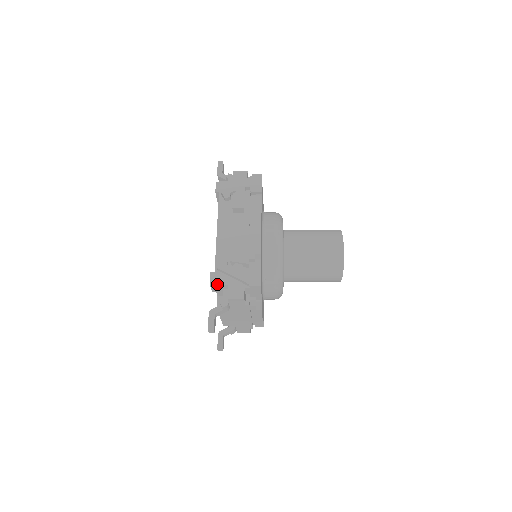
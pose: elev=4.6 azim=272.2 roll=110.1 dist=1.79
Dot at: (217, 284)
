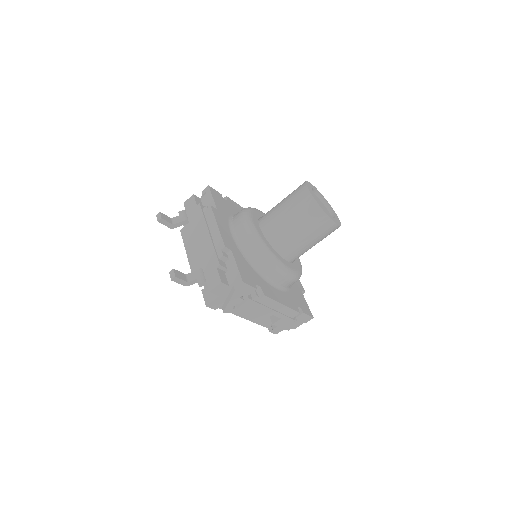
Dot at: occluded
